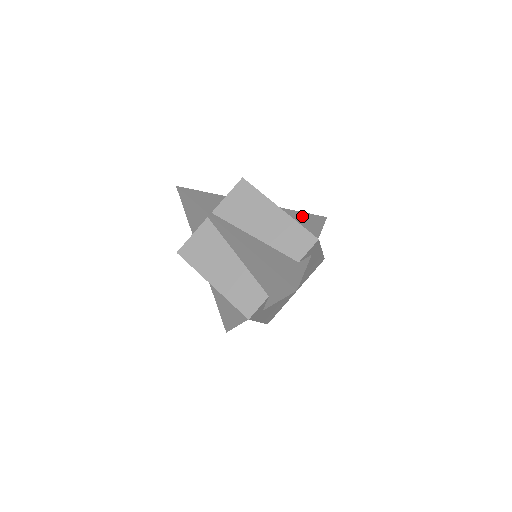
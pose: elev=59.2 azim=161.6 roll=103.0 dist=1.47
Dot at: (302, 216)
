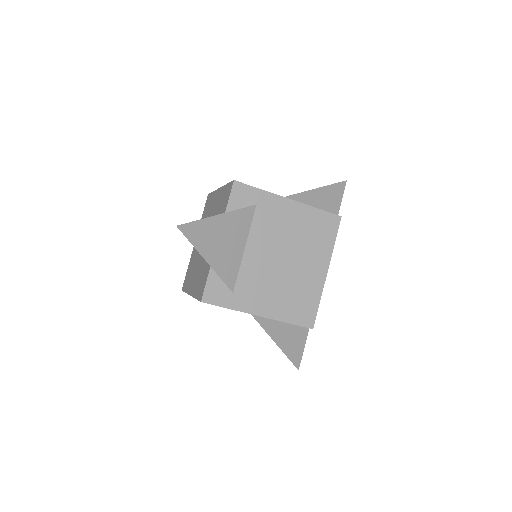
Dot at: occluded
